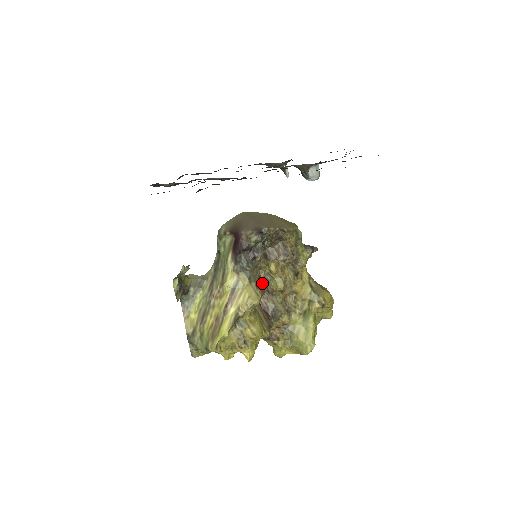
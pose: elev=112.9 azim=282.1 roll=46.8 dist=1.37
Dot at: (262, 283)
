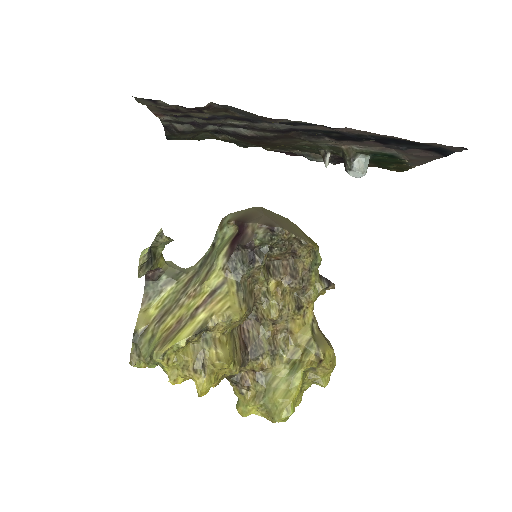
Dot at: (252, 300)
